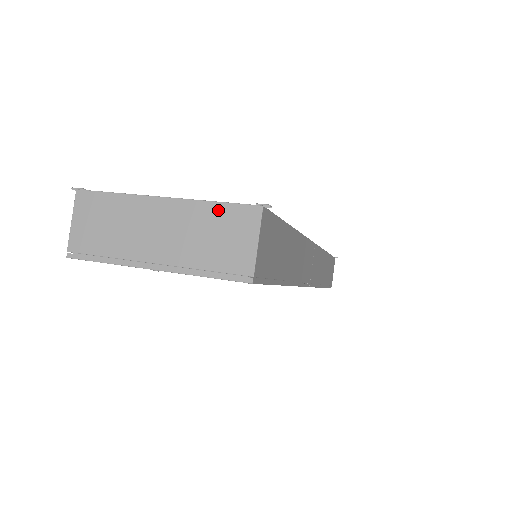
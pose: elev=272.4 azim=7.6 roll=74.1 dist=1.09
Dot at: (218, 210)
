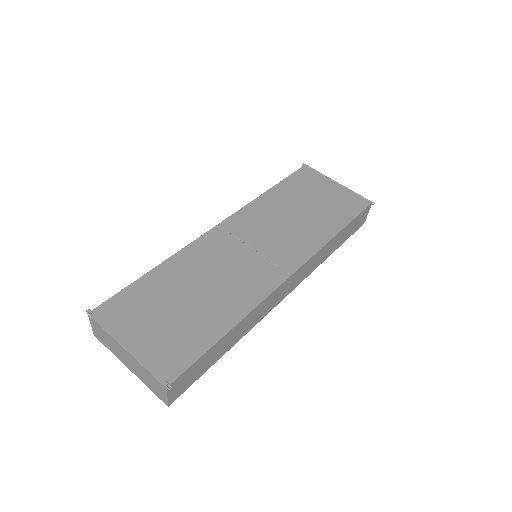
Dot at: (148, 373)
